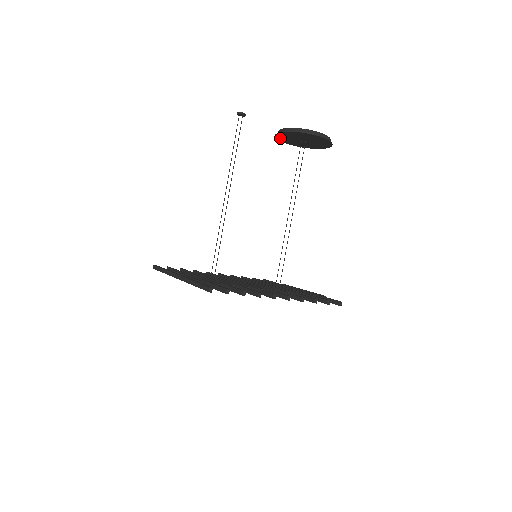
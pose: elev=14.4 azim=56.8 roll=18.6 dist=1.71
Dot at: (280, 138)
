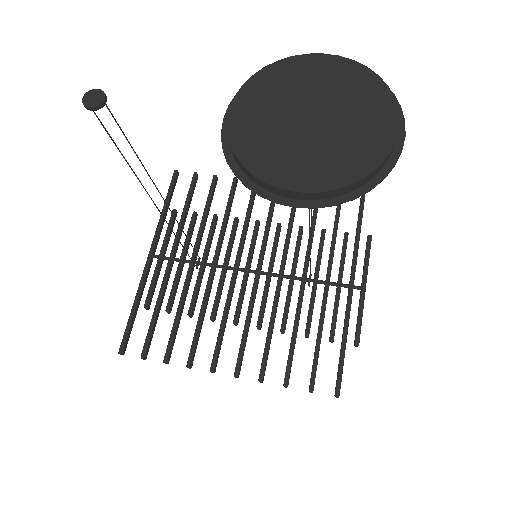
Dot at: occluded
